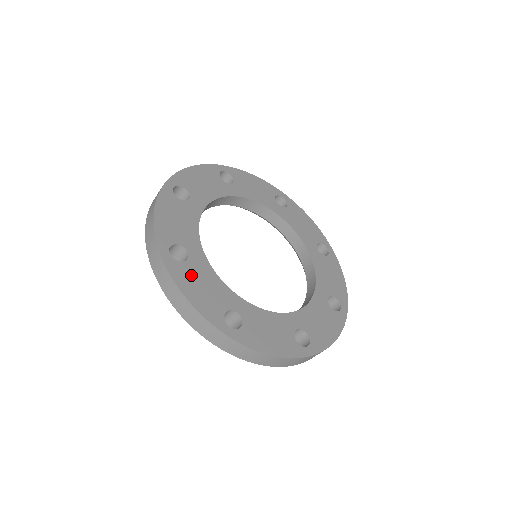
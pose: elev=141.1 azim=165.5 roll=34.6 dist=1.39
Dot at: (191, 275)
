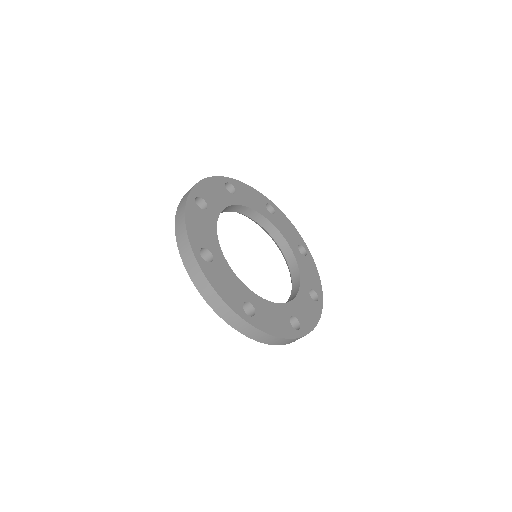
Dot at: (199, 216)
